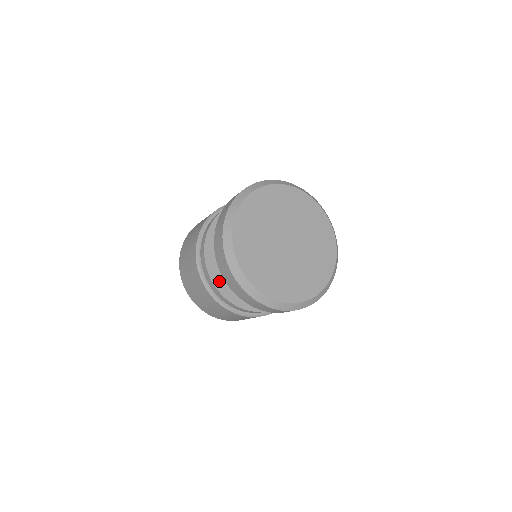
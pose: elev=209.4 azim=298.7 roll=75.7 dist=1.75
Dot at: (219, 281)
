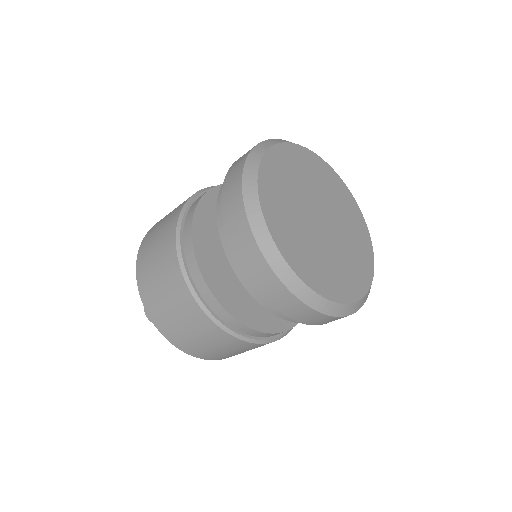
Dot at: (228, 300)
